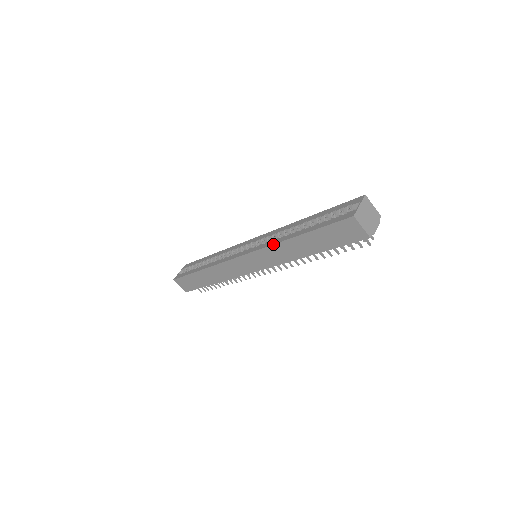
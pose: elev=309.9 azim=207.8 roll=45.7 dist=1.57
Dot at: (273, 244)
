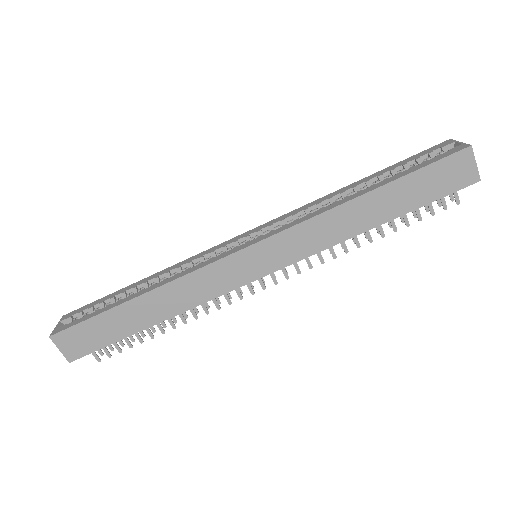
Dot at: (322, 212)
